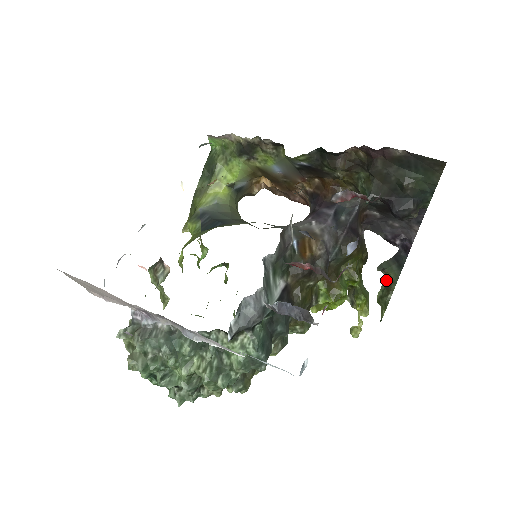
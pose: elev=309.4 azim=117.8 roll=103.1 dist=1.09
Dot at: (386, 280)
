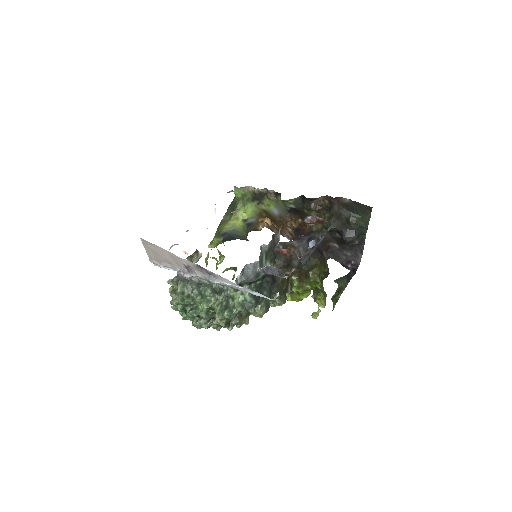
Dot at: (339, 288)
